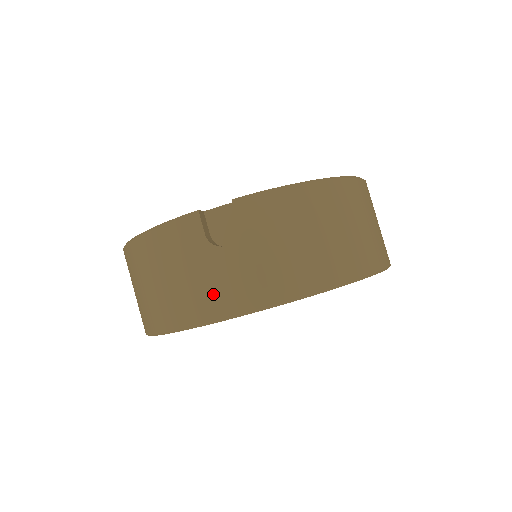
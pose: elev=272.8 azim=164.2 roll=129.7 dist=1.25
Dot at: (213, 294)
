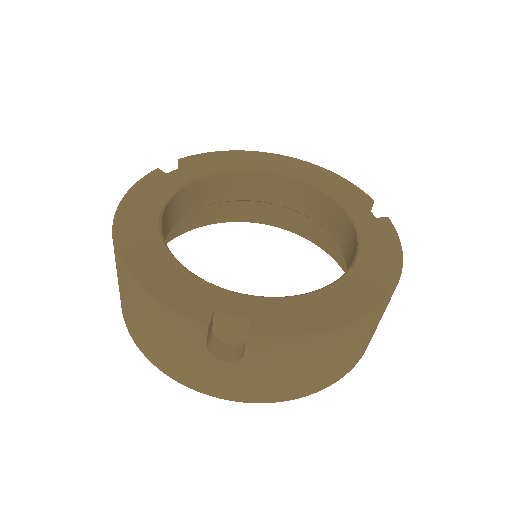
Dot at: (196, 377)
